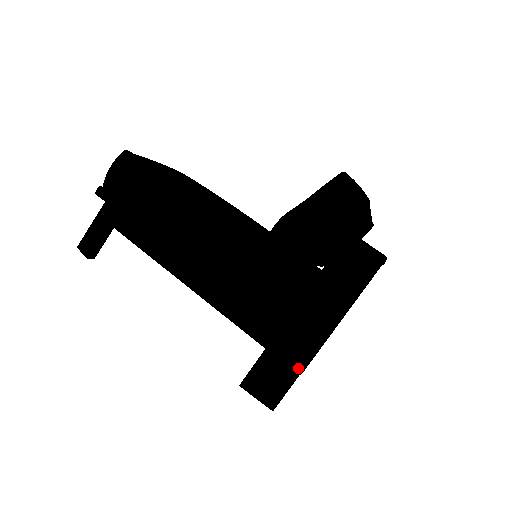
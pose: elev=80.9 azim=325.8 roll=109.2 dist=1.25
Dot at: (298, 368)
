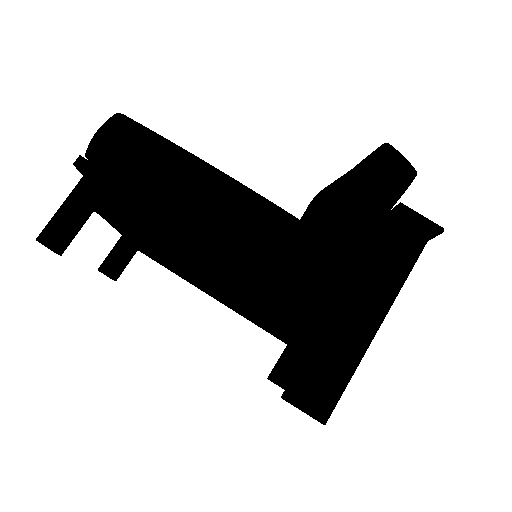
Dot at: (351, 367)
